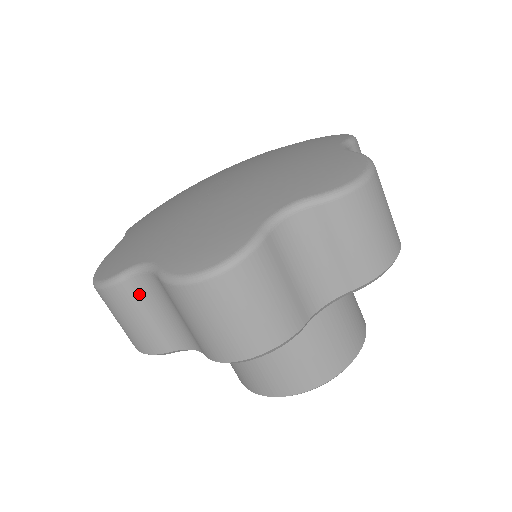
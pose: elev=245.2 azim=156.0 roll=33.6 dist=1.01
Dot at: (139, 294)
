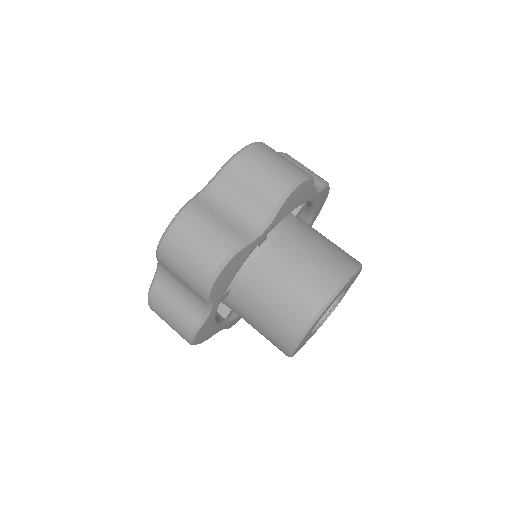
Dot at: (164, 289)
